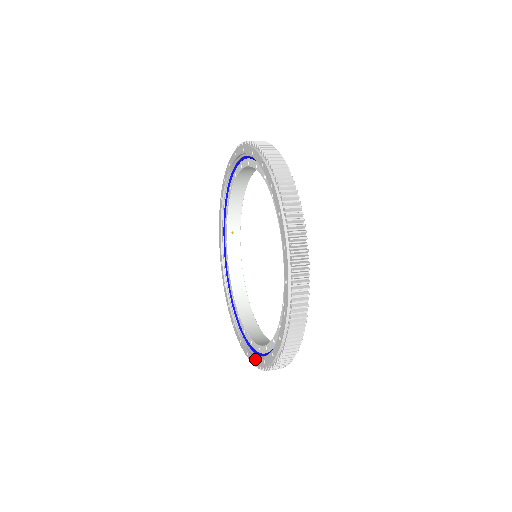
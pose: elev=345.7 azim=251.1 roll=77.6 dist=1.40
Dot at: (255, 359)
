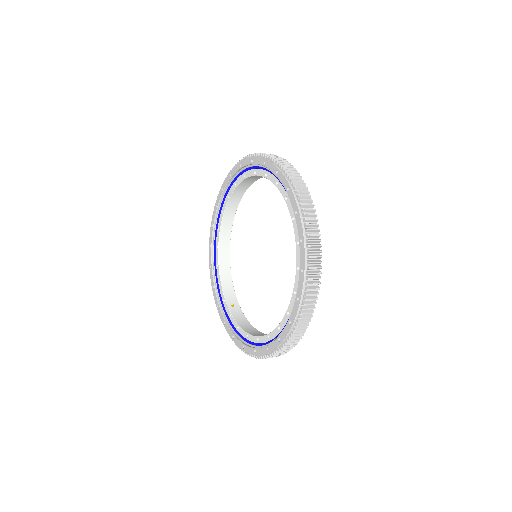
Dot at: (296, 300)
